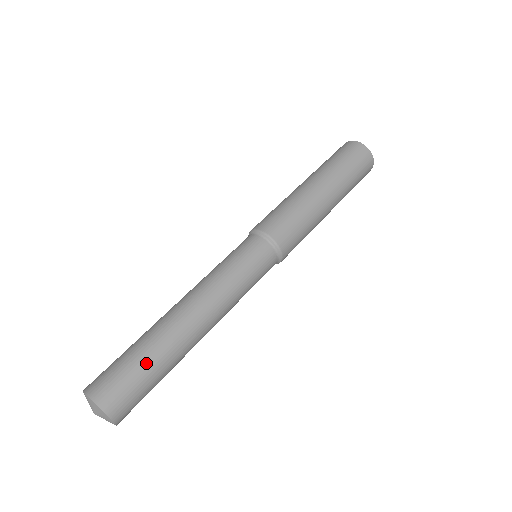
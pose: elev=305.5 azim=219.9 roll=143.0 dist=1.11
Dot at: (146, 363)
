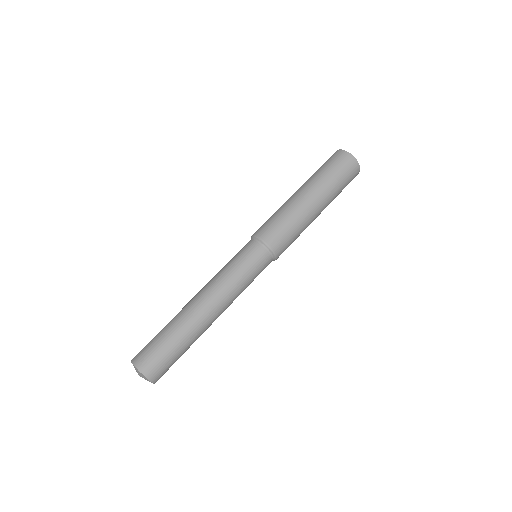
Dot at: (167, 337)
